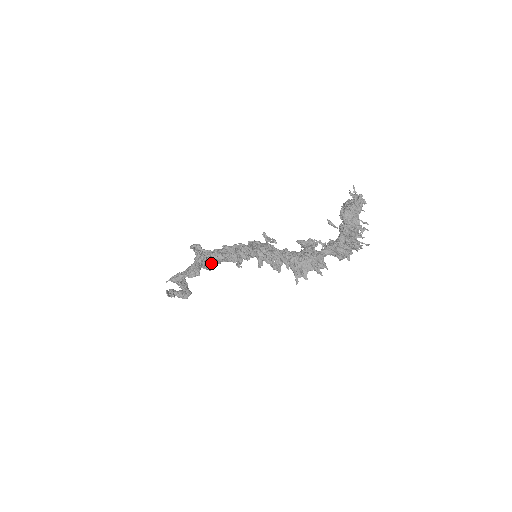
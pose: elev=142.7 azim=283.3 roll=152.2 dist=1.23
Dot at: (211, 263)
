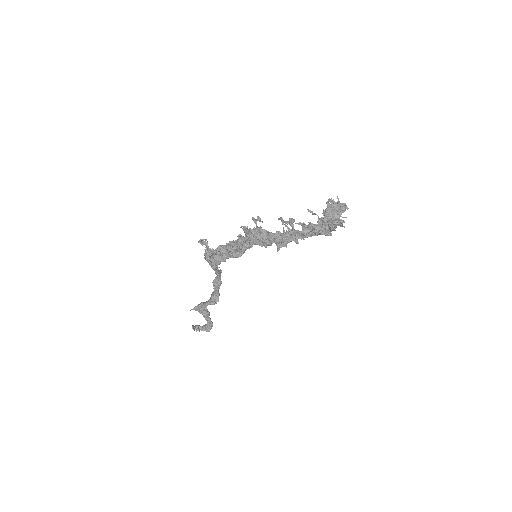
Dot at: (218, 262)
